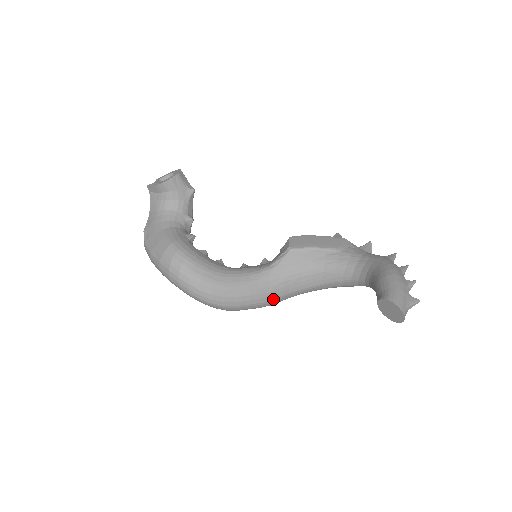
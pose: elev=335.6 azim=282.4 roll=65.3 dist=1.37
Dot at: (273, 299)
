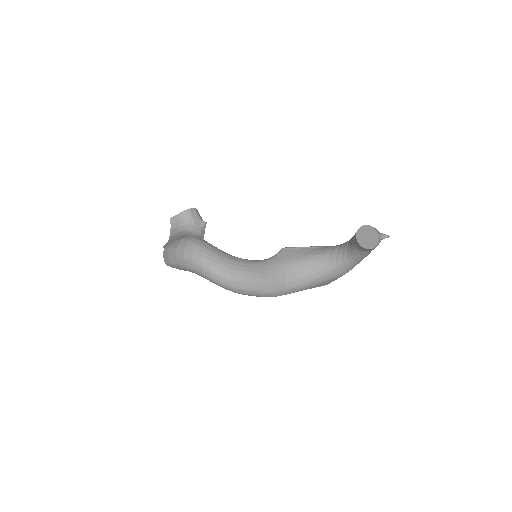
Dot at: (272, 283)
